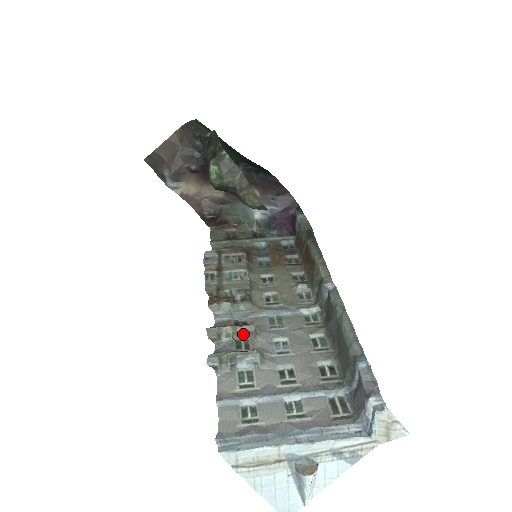
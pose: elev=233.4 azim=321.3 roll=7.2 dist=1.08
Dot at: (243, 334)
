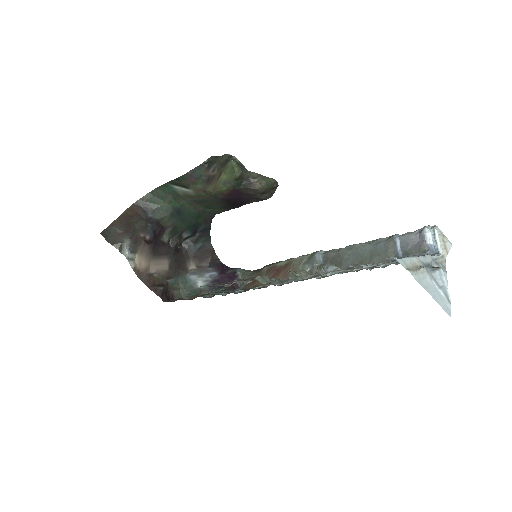
Dot at: (301, 277)
